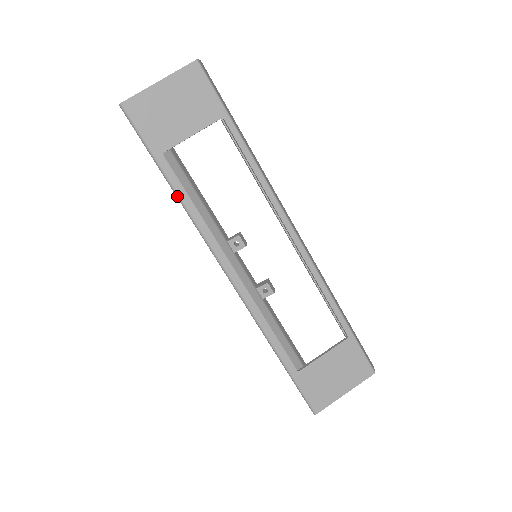
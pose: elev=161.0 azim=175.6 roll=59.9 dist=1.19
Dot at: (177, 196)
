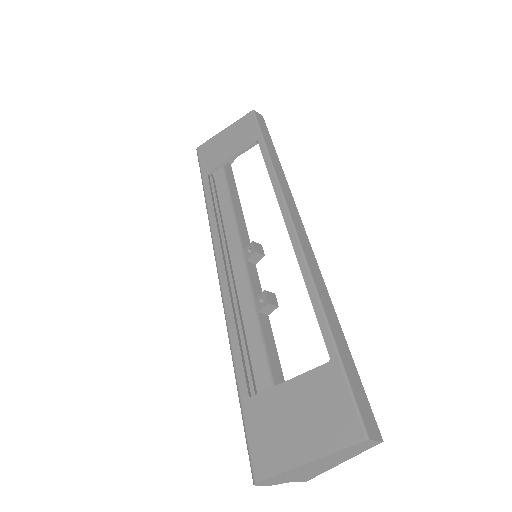
Dot at: (205, 202)
